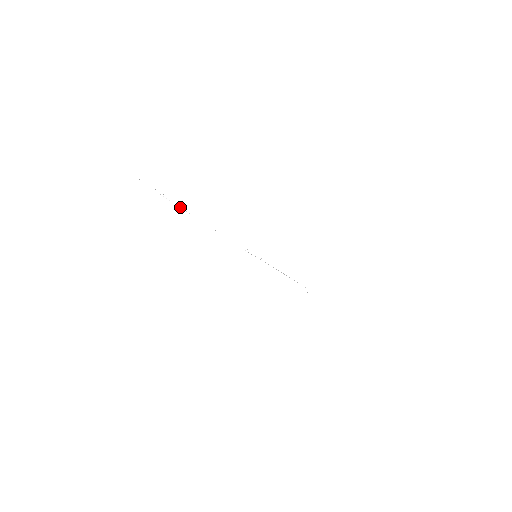
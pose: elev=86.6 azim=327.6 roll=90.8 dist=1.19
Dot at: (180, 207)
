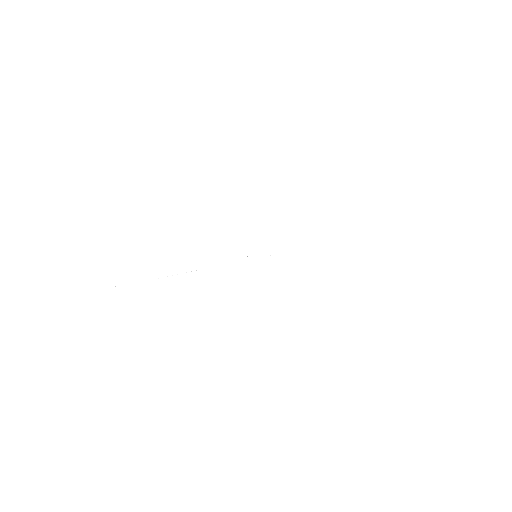
Dot at: occluded
